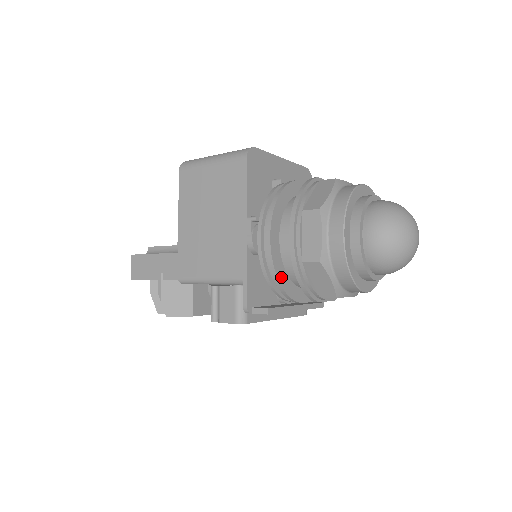
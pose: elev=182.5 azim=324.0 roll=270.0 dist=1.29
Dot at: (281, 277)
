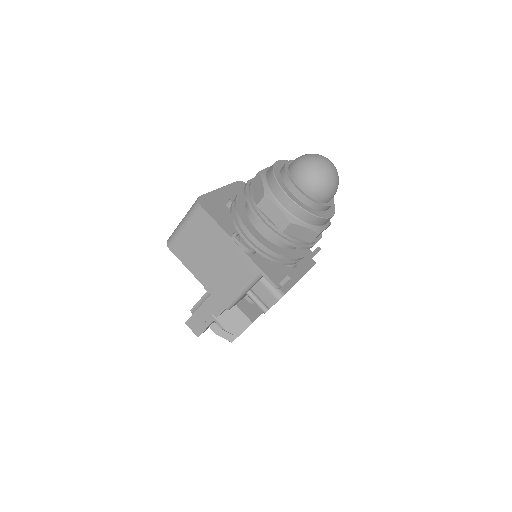
Dot at: (279, 252)
